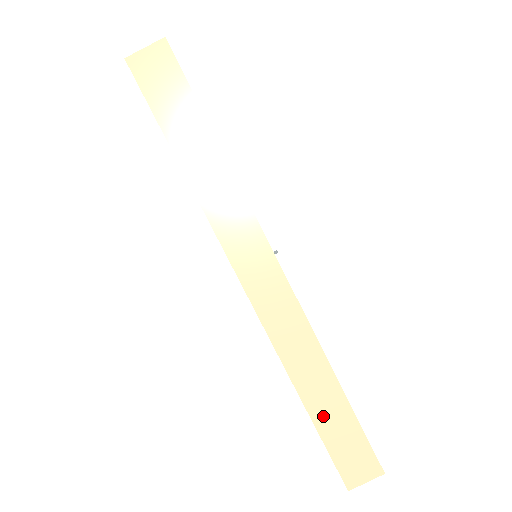
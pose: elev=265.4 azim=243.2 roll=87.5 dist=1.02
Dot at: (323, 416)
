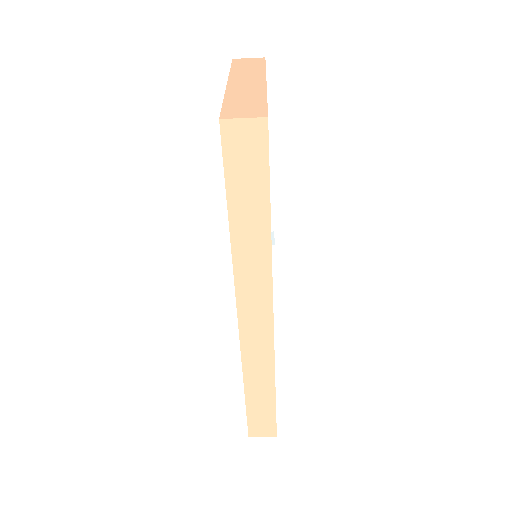
Dot at: (254, 401)
